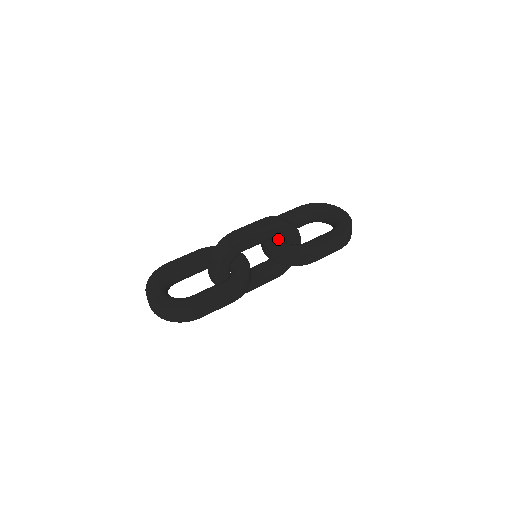
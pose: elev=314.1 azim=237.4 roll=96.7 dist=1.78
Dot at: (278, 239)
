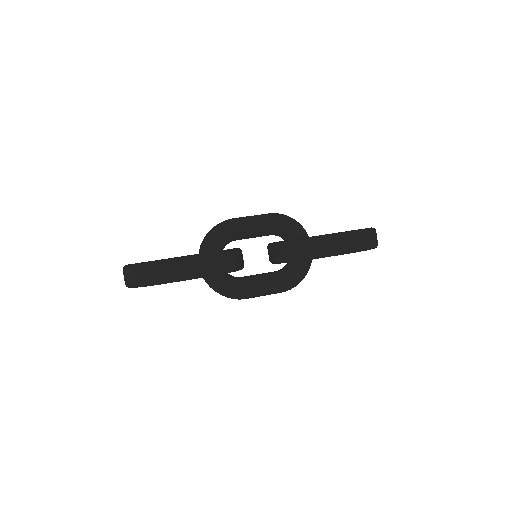
Dot at: occluded
